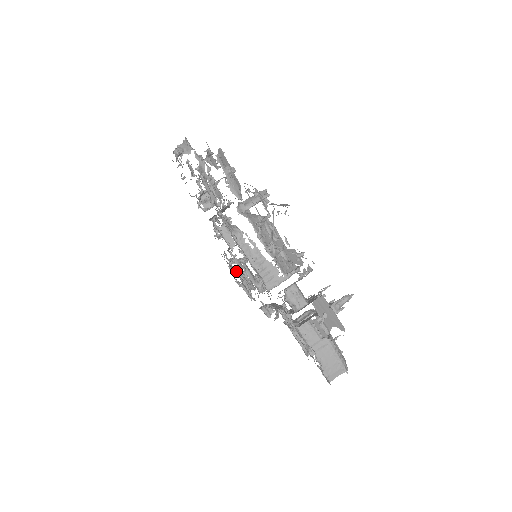
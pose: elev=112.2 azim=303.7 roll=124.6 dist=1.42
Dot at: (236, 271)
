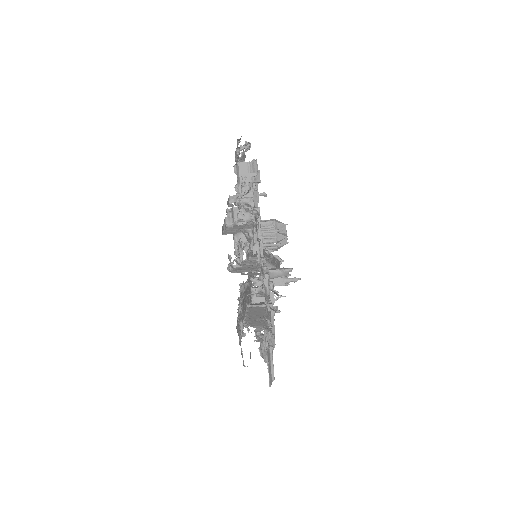
Dot at: occluded
